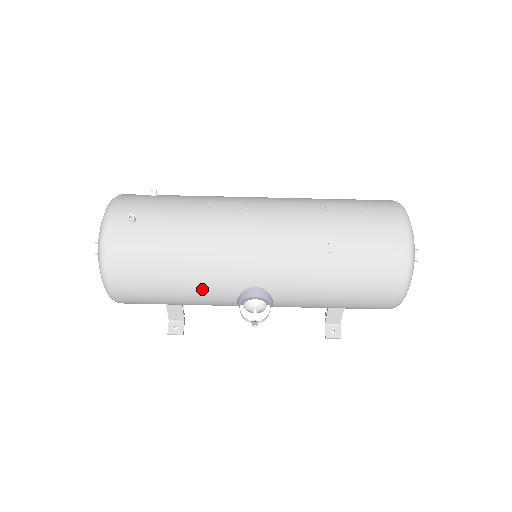
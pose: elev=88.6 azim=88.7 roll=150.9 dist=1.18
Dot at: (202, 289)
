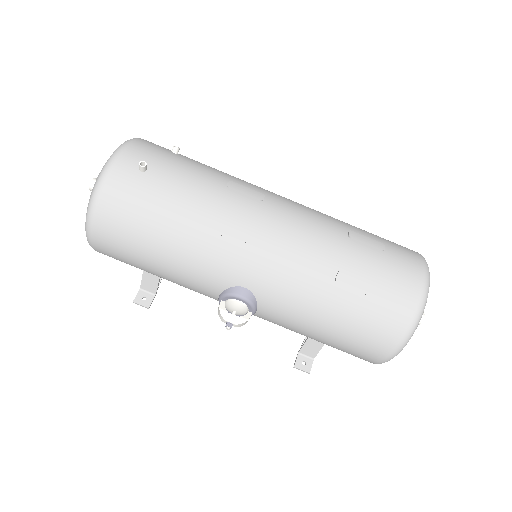
Dot at: (188, 269)
